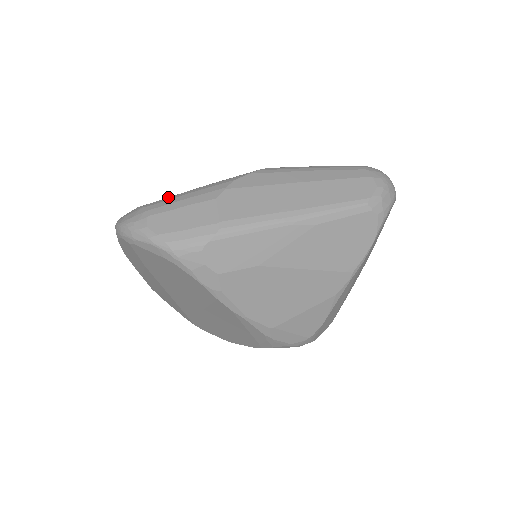
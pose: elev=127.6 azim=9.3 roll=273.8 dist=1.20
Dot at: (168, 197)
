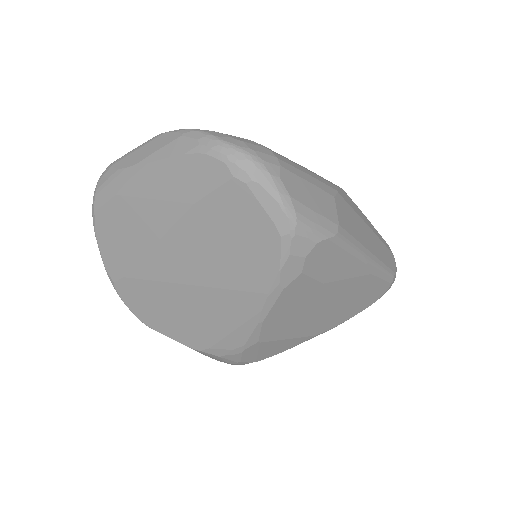
Dot at: occluded
